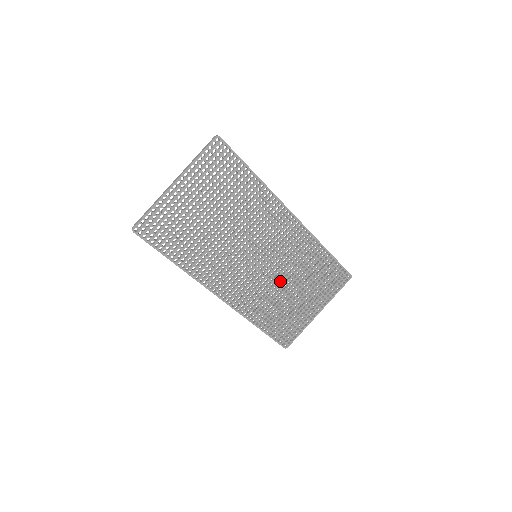
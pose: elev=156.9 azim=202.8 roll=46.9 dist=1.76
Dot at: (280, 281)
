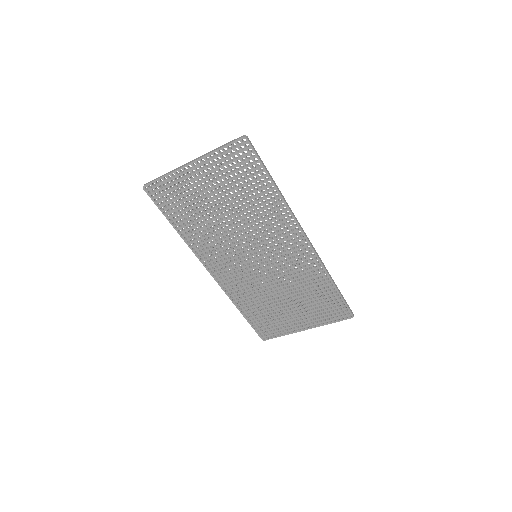
Dot at: (275, 286)
